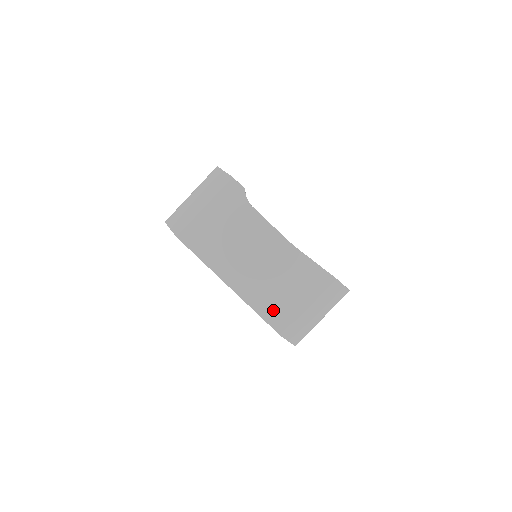
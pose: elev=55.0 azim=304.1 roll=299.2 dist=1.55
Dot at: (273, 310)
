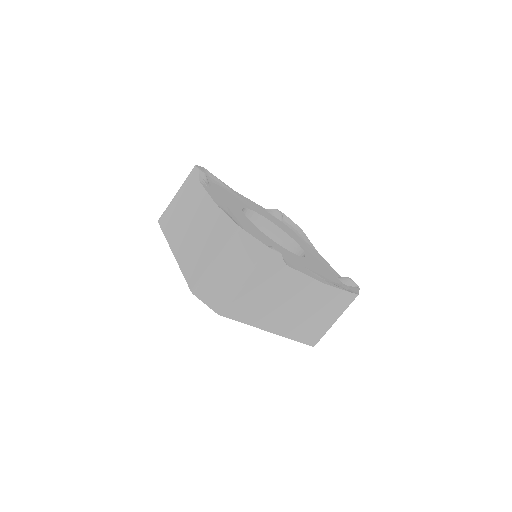
Dot at: (192, 268)
